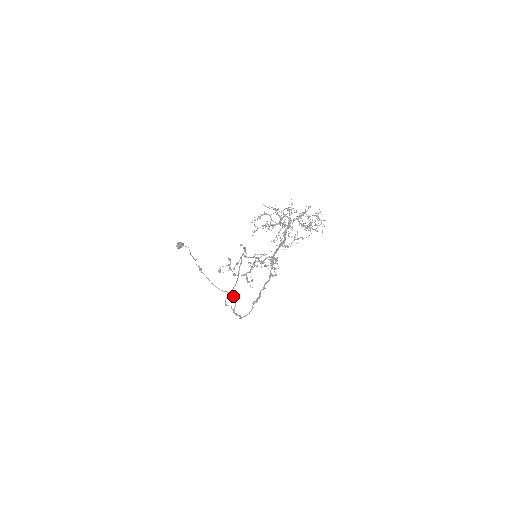
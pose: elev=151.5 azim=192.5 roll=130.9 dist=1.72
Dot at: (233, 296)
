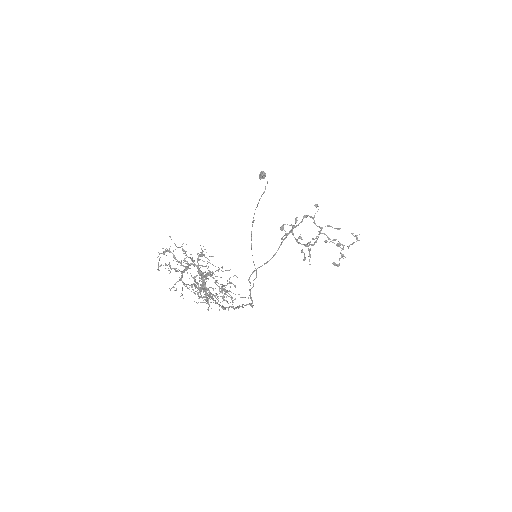
Dot at: (256, 275)
